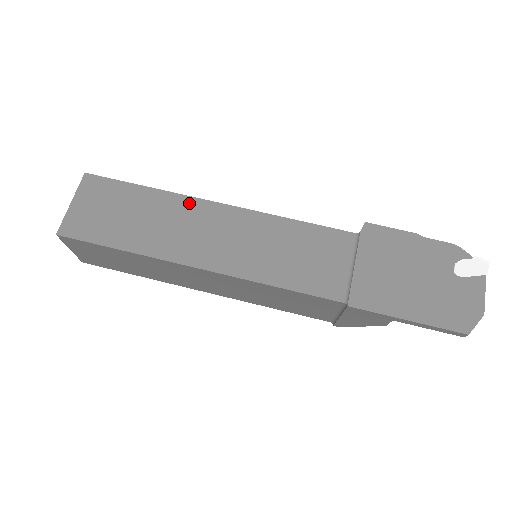
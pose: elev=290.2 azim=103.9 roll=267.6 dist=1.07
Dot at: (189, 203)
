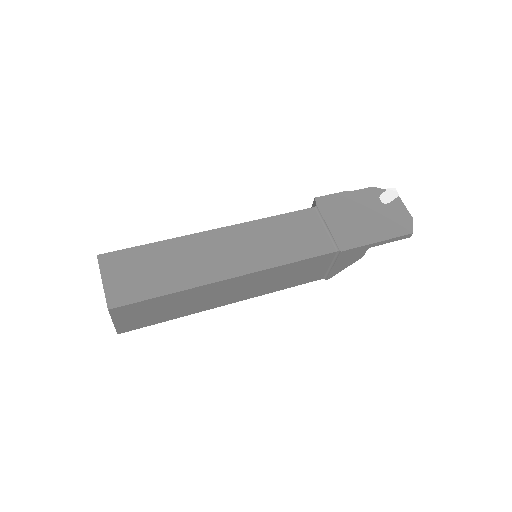
Dot at: (194, 239)
